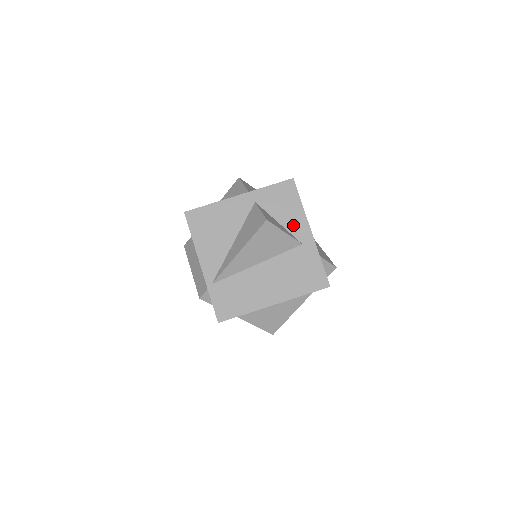
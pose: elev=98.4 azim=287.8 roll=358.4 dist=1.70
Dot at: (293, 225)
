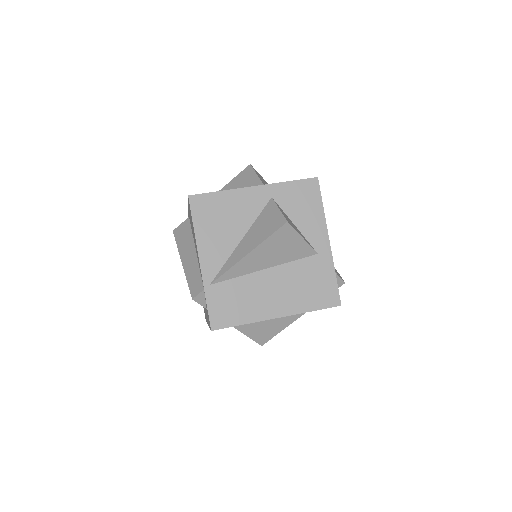
Dot at: (310, 230)
